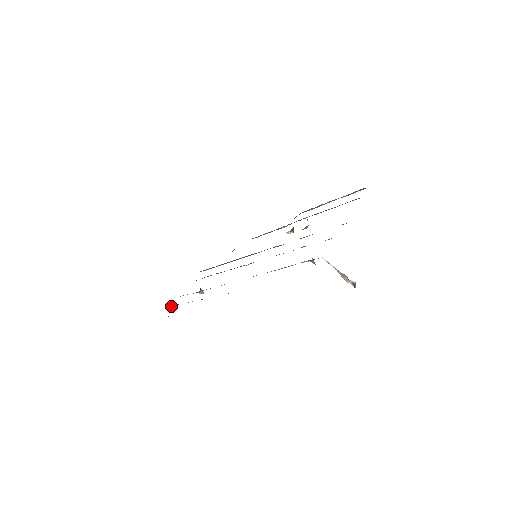
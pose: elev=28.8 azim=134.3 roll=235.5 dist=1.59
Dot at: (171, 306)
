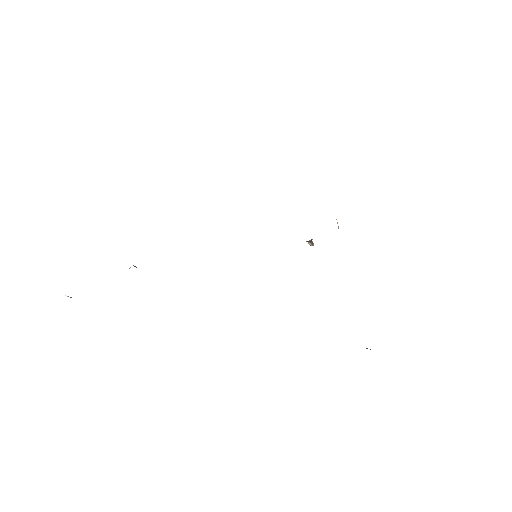
Dot at: occluded
